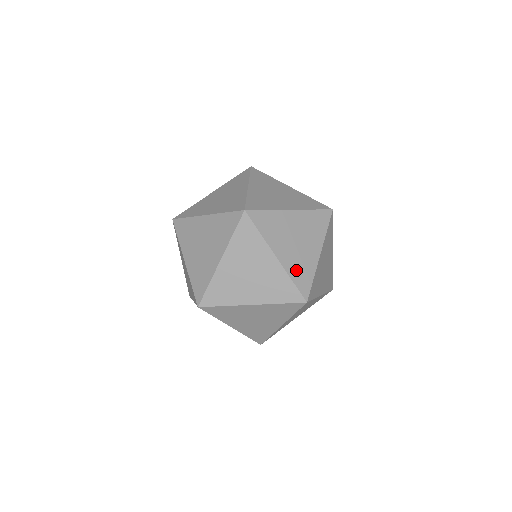
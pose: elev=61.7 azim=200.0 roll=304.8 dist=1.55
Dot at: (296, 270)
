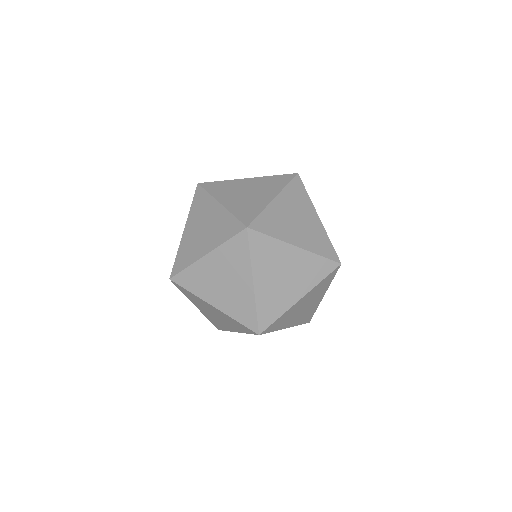
Dot at: (272, 217)
